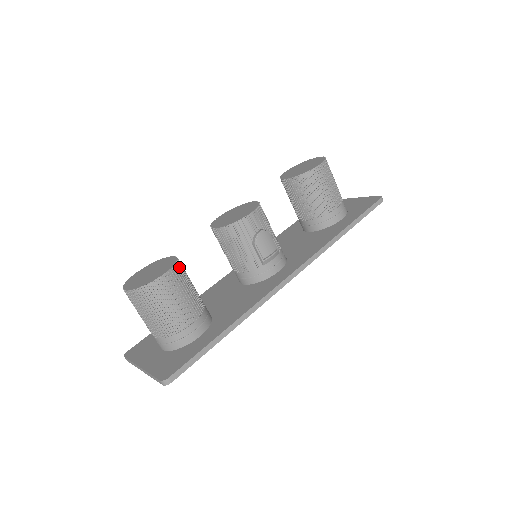
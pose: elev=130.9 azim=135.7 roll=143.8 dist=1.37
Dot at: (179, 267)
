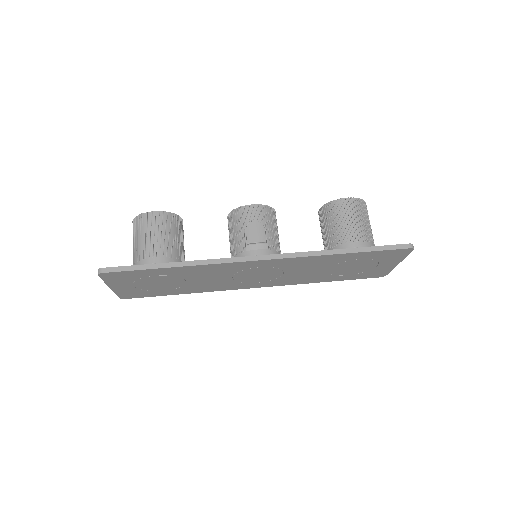
Dot at: (173, 217)
